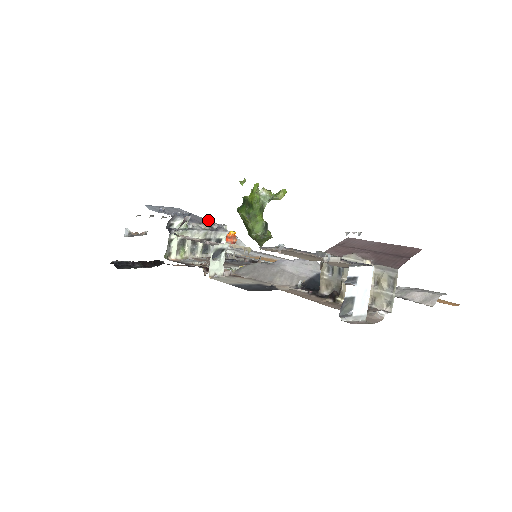
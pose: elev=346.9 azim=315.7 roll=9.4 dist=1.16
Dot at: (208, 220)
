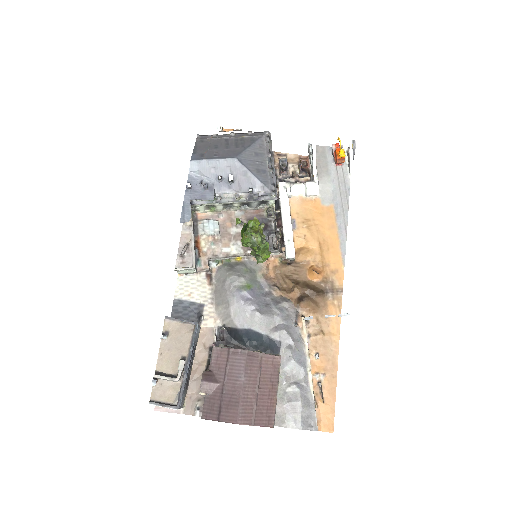
Dot at: (249, 190)
